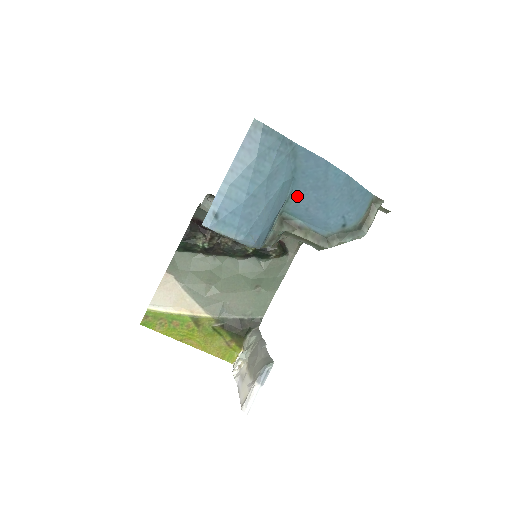
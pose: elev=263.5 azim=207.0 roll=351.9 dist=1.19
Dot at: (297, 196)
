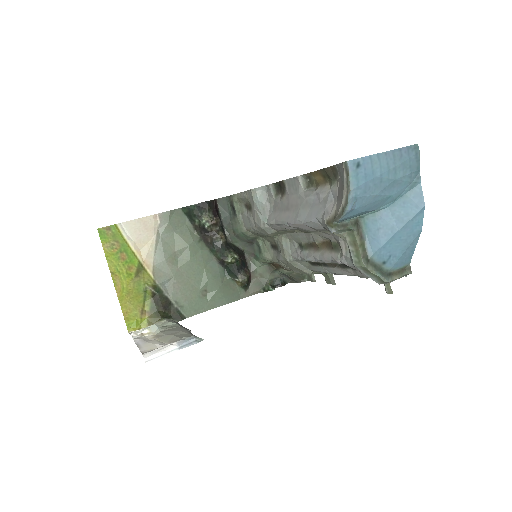
Dot at: (383, 215)
